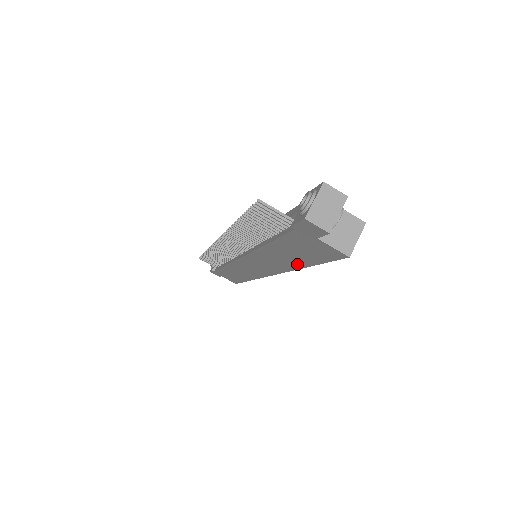
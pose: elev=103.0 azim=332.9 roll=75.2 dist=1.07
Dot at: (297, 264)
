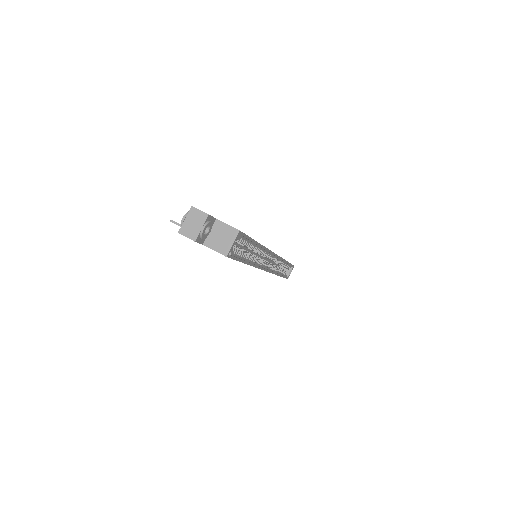
Dot at: occluded
